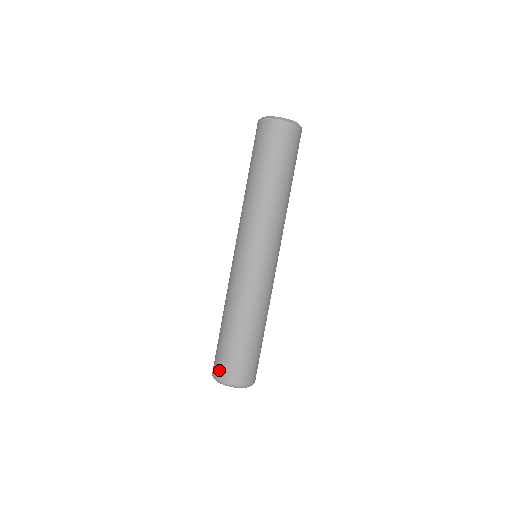
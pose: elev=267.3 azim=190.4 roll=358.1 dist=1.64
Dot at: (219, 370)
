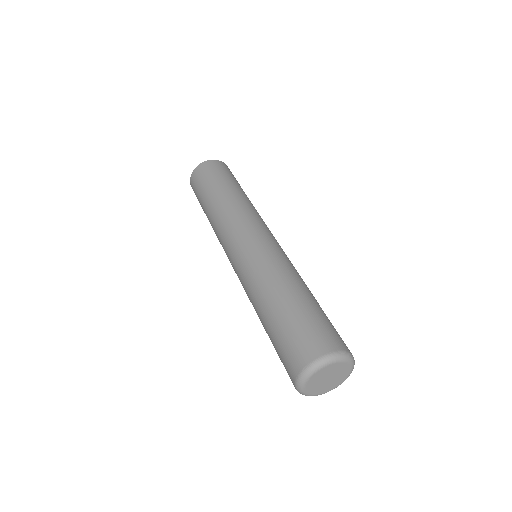
Dot at: (325, 341)
